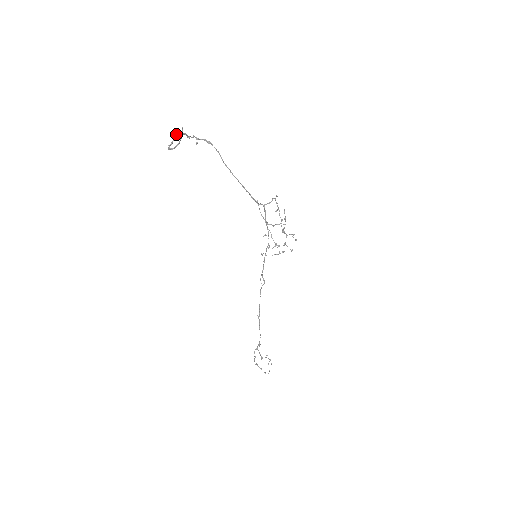
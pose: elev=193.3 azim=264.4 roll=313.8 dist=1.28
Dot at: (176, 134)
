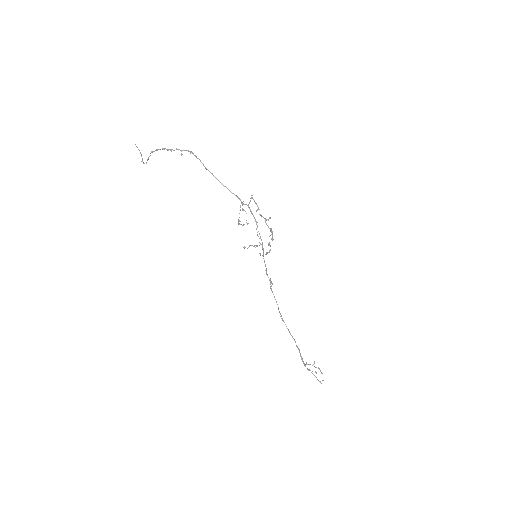
Dot at: occluded
